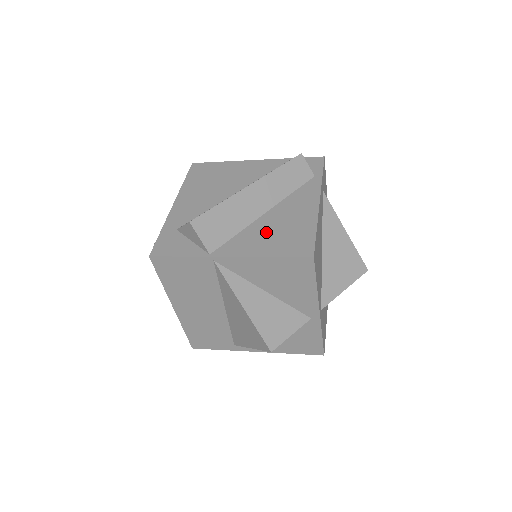
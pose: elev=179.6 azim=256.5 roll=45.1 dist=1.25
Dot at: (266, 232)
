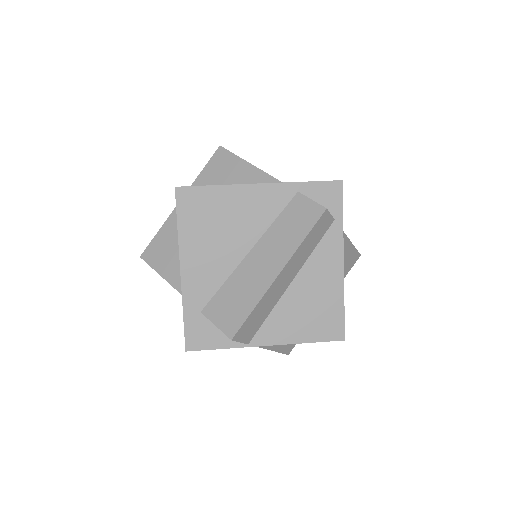
Dot at: (297, 312)
